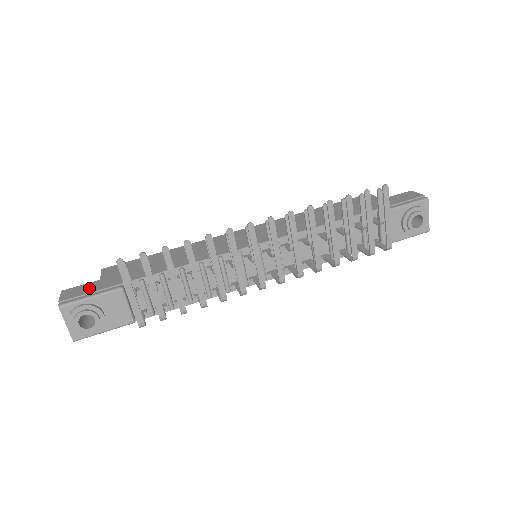
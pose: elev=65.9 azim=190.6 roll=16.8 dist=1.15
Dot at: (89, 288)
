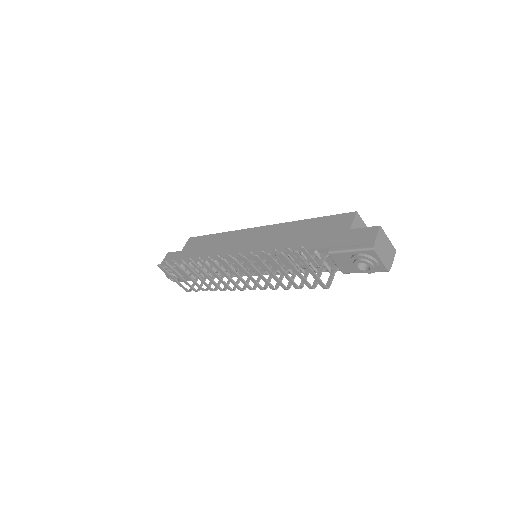
Dot at: (173, 258)
